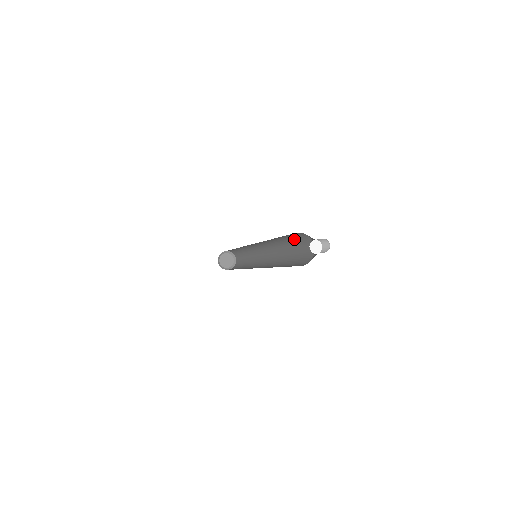
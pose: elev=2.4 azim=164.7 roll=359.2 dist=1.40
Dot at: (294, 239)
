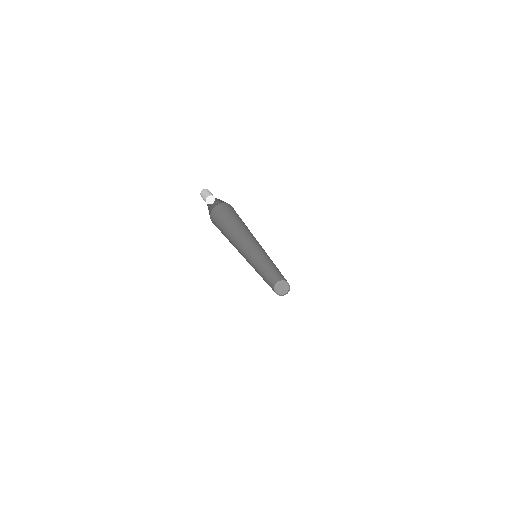
Dot at: occluded
